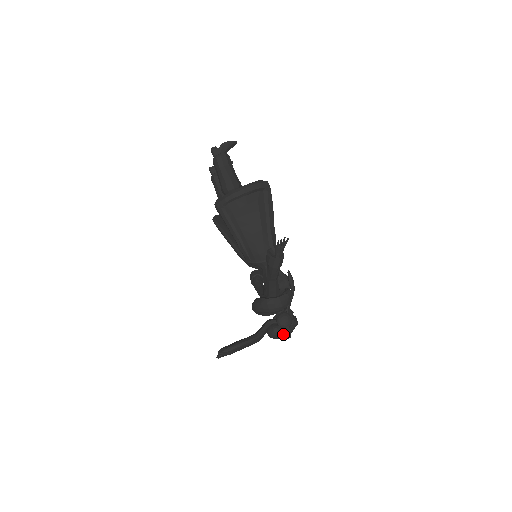
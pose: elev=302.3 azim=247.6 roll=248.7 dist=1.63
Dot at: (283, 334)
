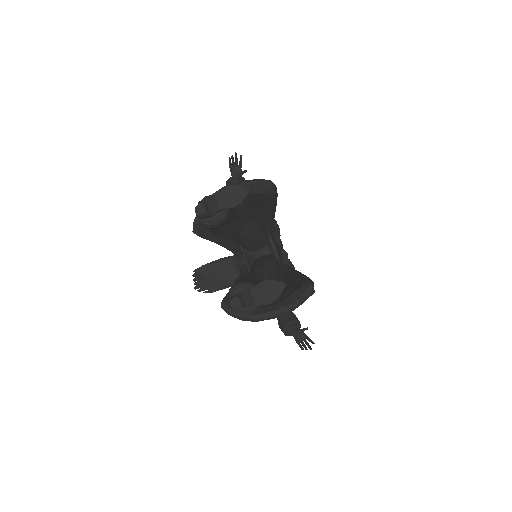
Dot at: occluded
